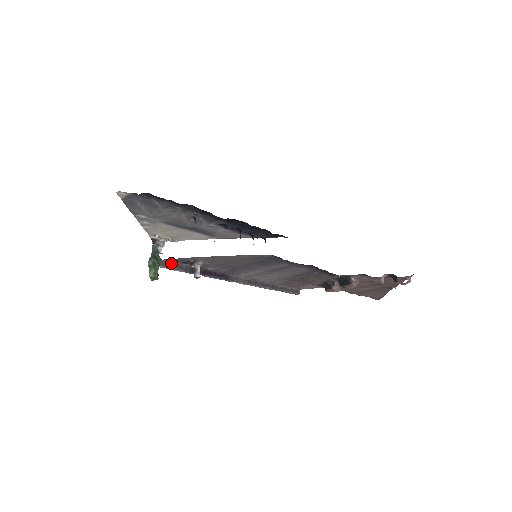
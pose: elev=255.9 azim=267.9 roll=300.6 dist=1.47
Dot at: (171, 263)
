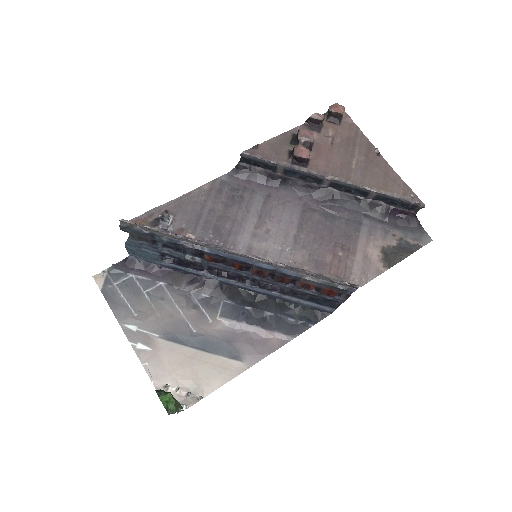
Dot at: (138, 225)
